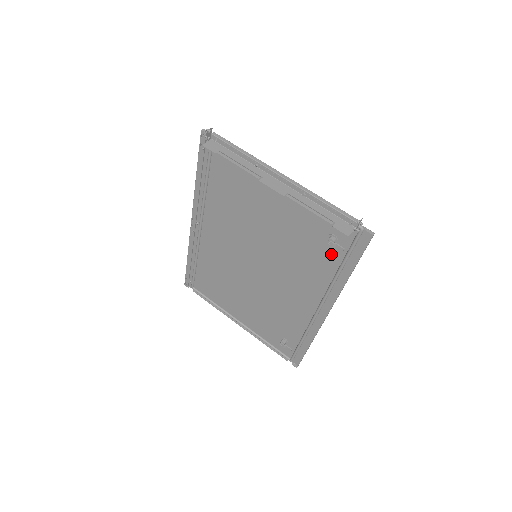
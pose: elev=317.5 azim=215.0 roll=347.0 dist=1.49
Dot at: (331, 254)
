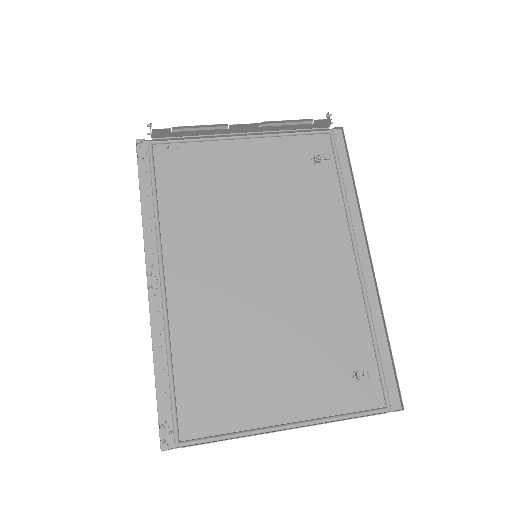
Dot at: (325, 179)
